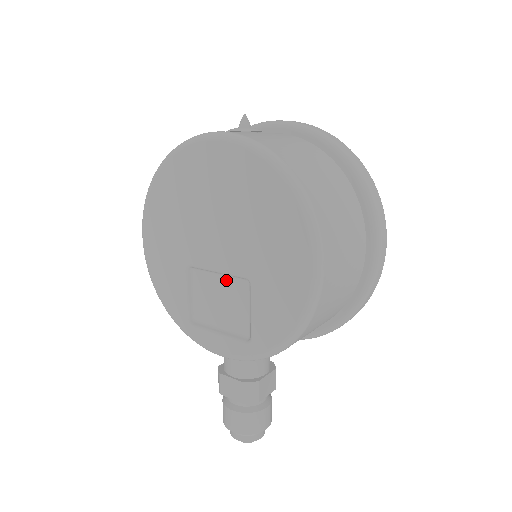
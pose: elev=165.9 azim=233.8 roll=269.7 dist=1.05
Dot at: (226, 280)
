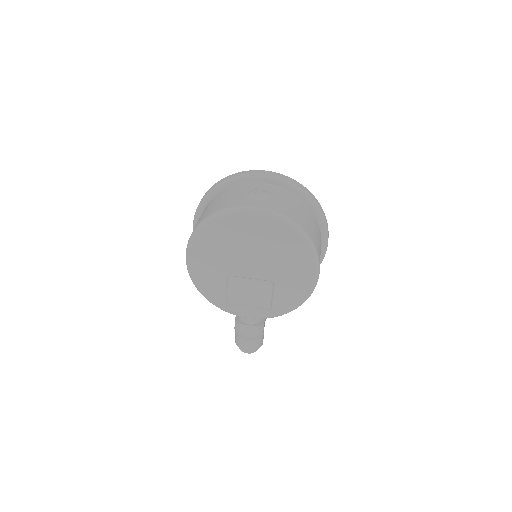
Dot at: (255, 281)
